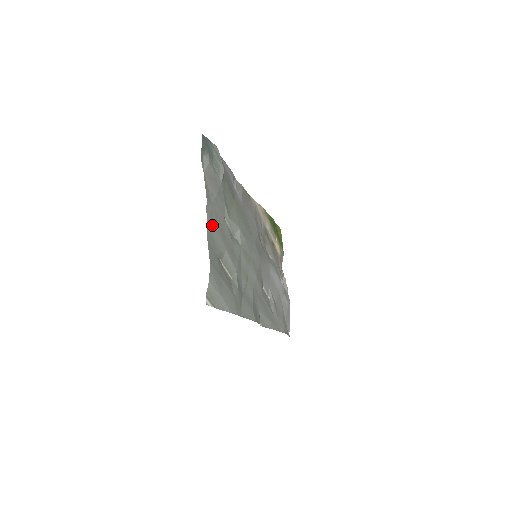
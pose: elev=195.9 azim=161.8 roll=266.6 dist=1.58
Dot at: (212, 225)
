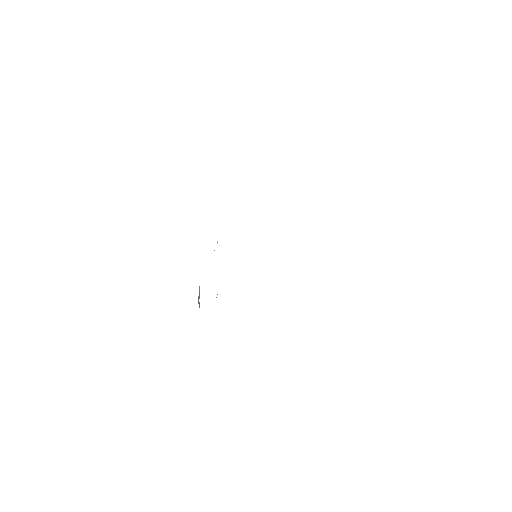
Dot at: occluded
